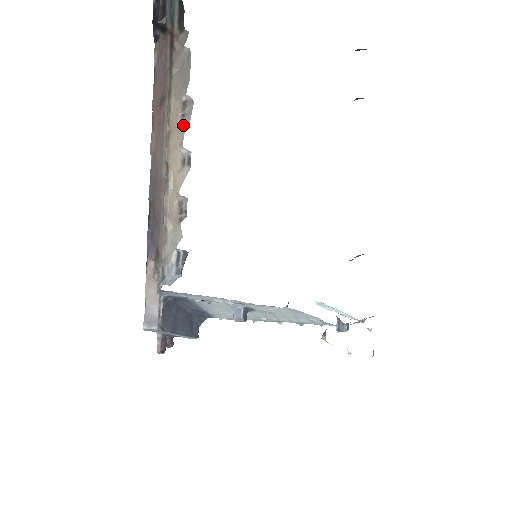
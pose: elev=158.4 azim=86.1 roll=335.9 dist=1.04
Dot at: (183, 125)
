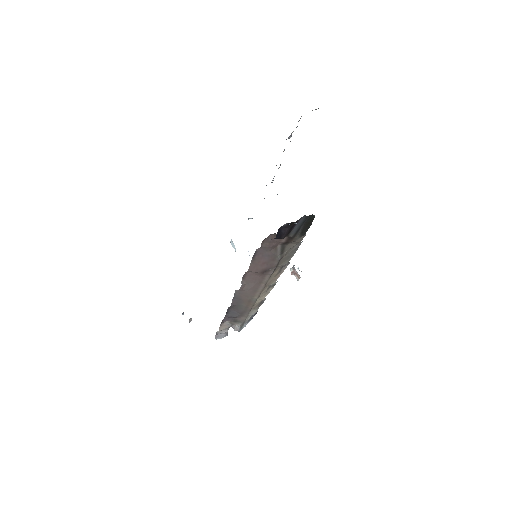
Dot at: (278, 276)
